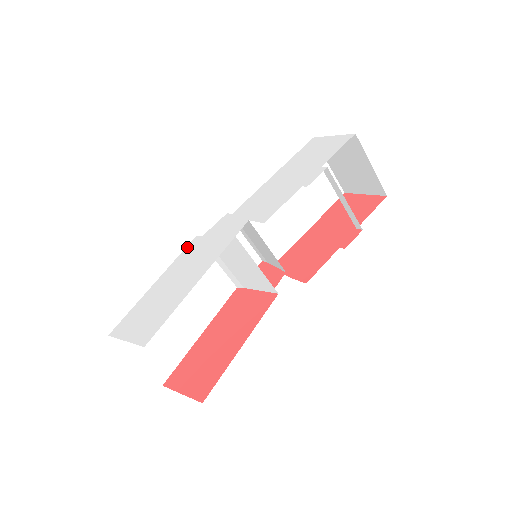
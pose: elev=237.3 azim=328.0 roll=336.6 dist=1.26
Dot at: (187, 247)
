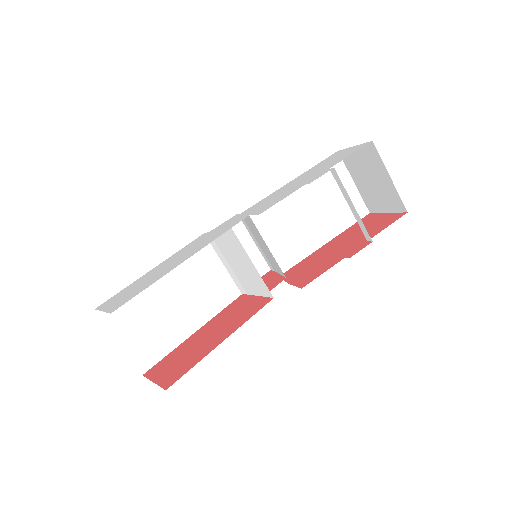
Dot at: (192, 241)
